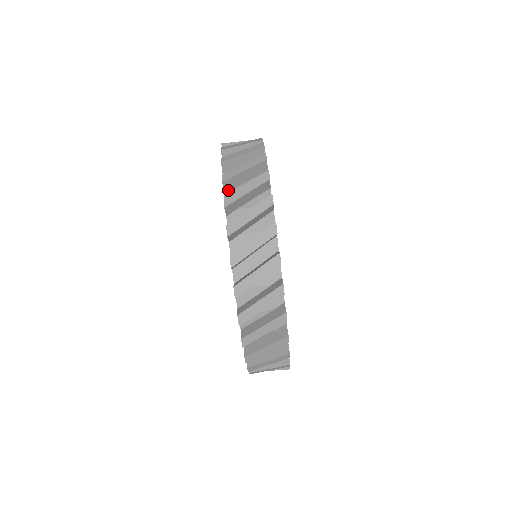
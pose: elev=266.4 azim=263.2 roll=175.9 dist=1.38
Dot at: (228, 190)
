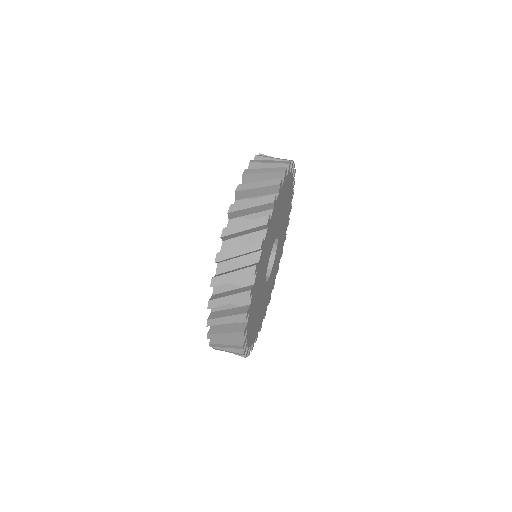
Dot at: occluded
